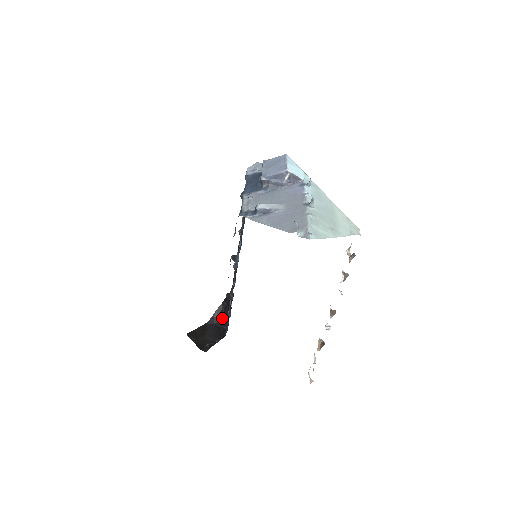
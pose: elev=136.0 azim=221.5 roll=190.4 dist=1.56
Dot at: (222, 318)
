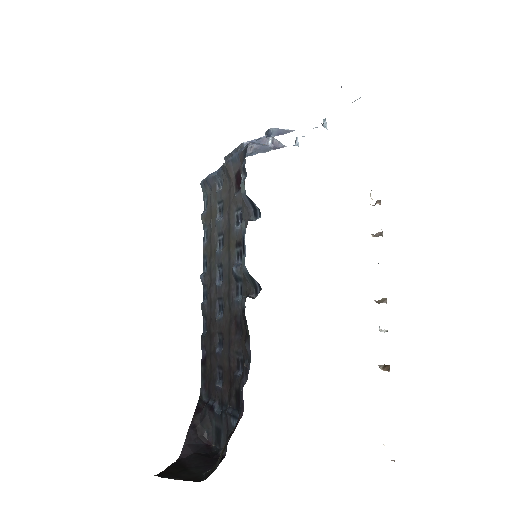
Dot at: (201, 442)
